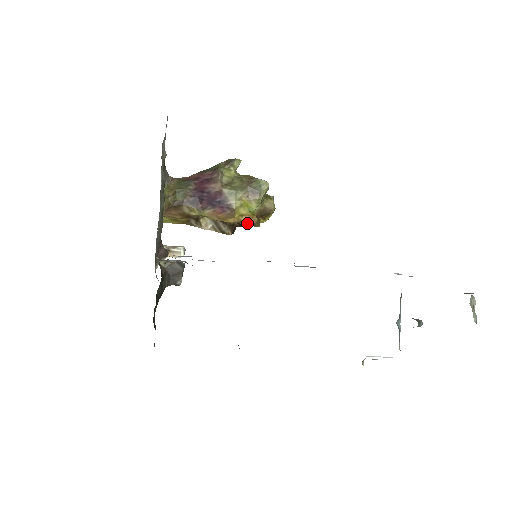
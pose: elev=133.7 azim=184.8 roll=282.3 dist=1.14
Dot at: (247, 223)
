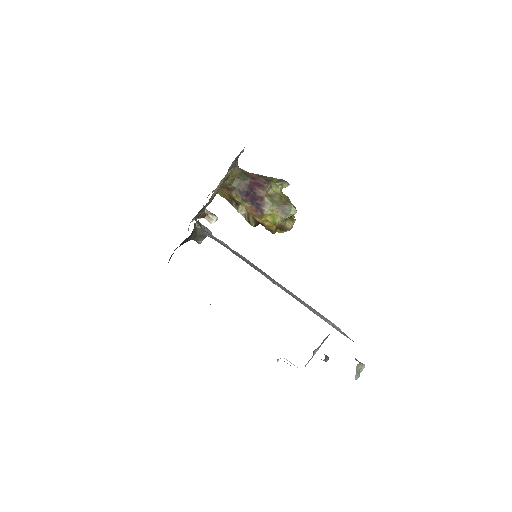
Dot at: (267, 227)
